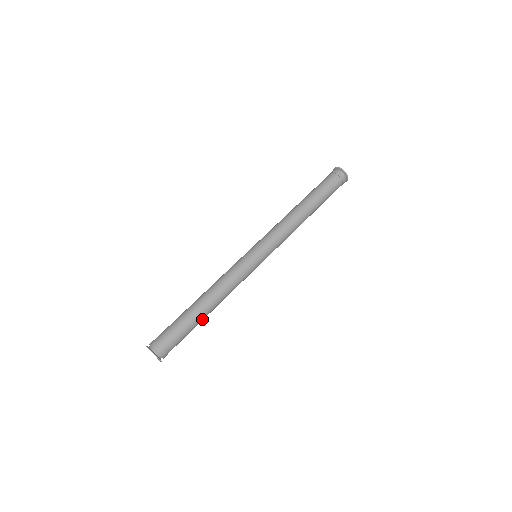
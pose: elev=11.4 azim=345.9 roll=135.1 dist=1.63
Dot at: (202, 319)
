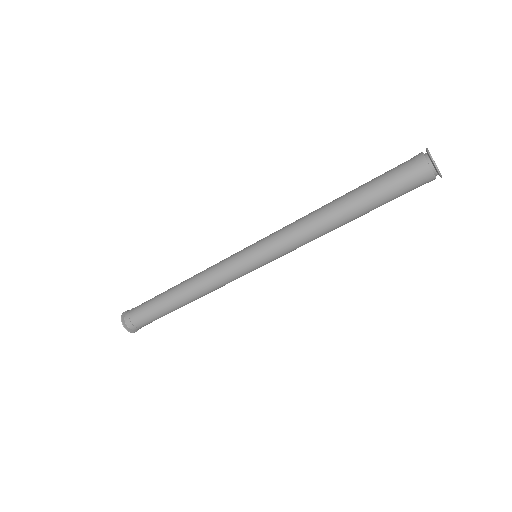
Dot at: (180, 307)
